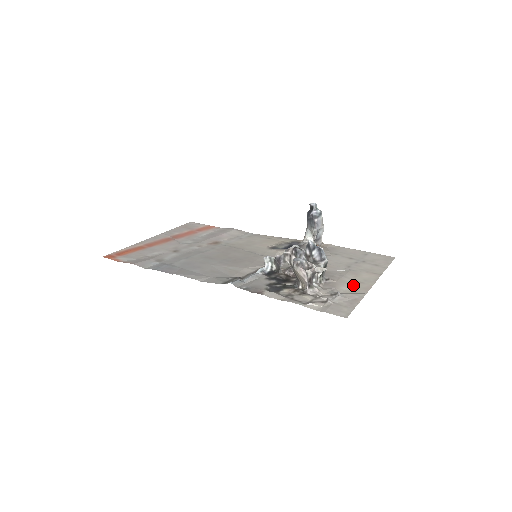
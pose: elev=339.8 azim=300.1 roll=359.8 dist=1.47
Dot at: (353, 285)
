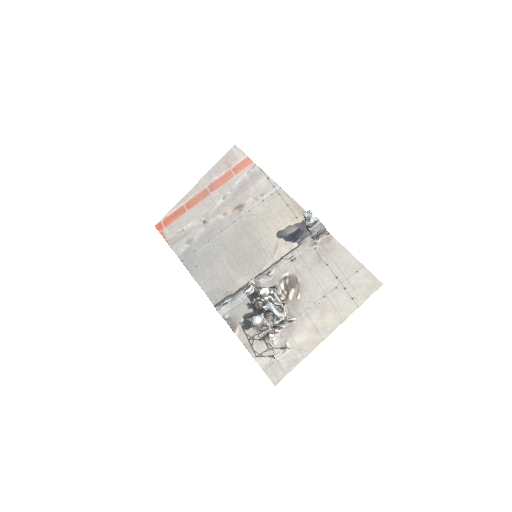
Dot at: (308, 335)
